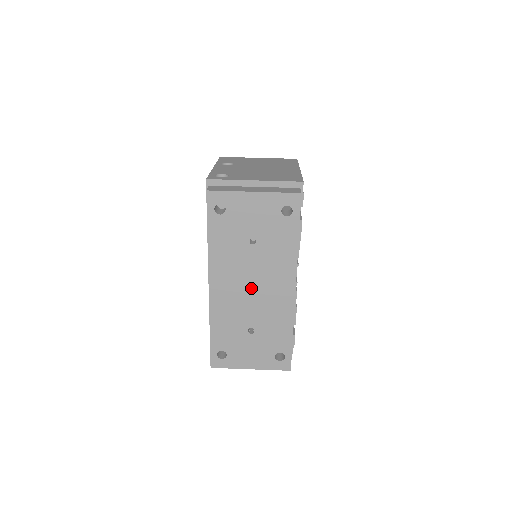
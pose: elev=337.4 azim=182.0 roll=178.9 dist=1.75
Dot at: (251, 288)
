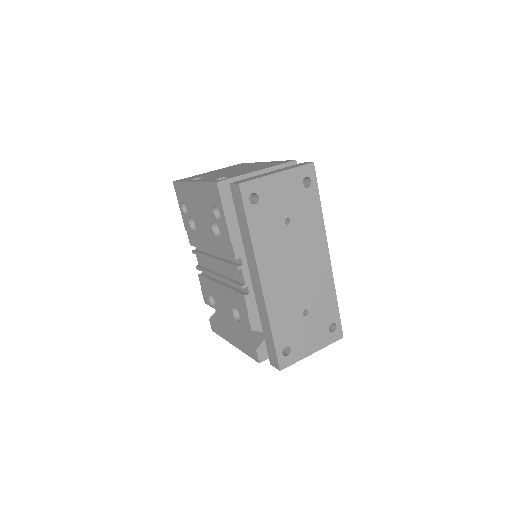
Dot at: (296, 269)
